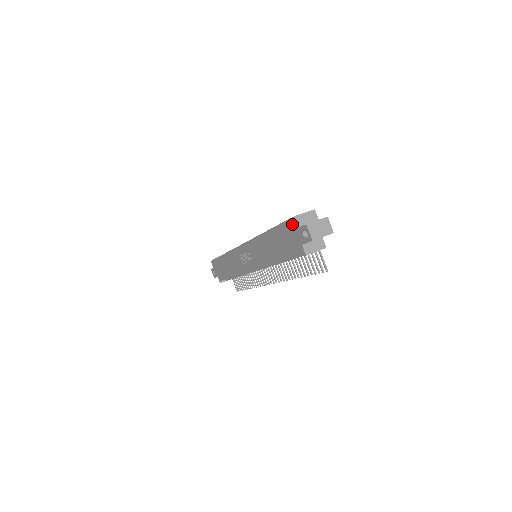
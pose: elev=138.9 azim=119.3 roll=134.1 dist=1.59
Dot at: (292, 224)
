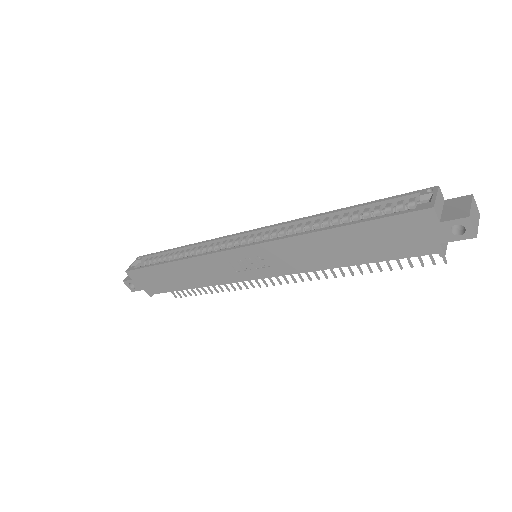
Dot at: (423, 218)
